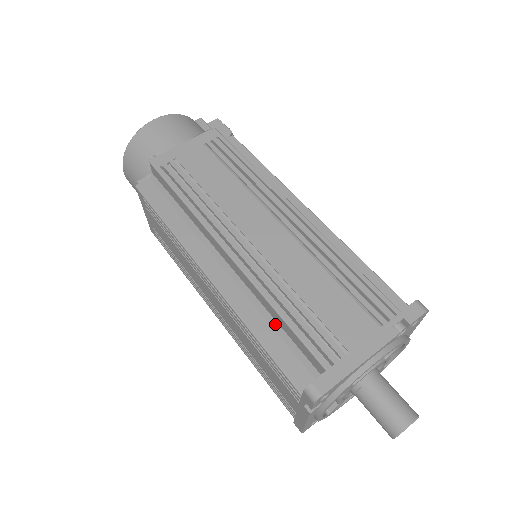
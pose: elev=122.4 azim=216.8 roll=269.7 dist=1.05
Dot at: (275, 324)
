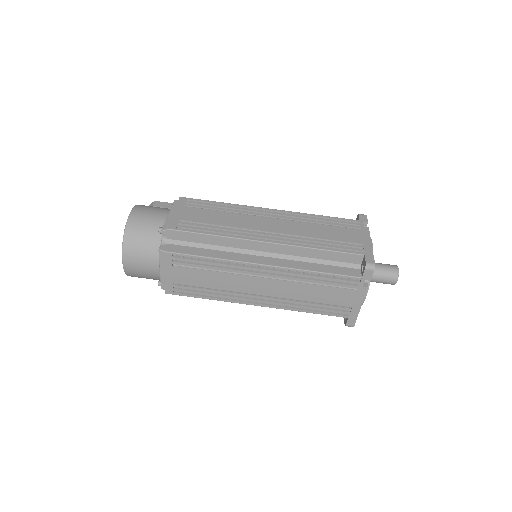
Dot at: (318, 261)
